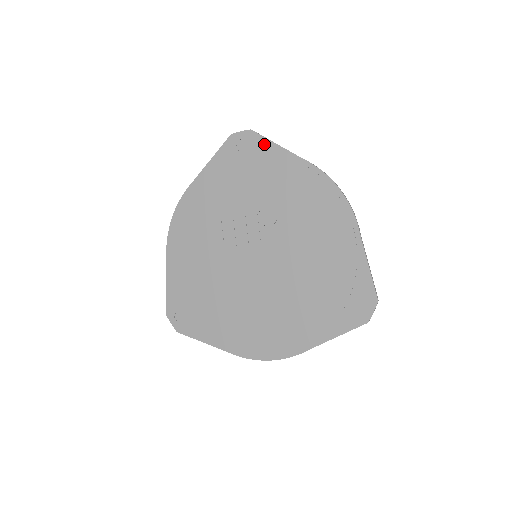
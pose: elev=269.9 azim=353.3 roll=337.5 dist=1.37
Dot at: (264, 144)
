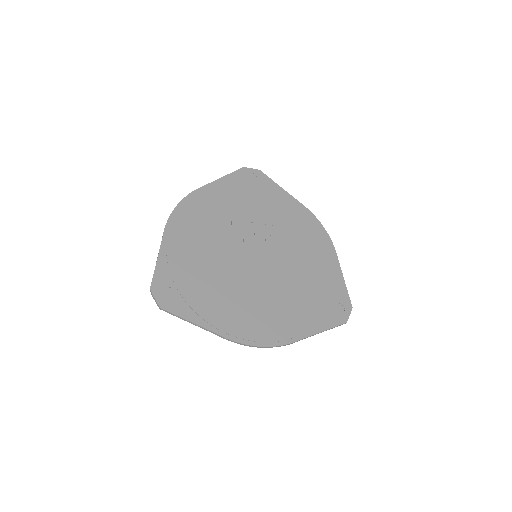
Dot at: (270, 182)
